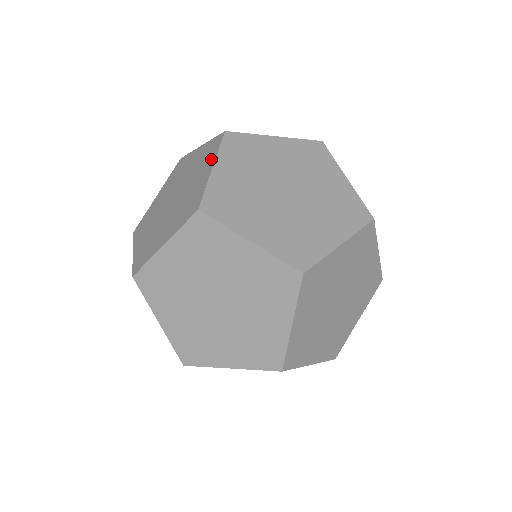
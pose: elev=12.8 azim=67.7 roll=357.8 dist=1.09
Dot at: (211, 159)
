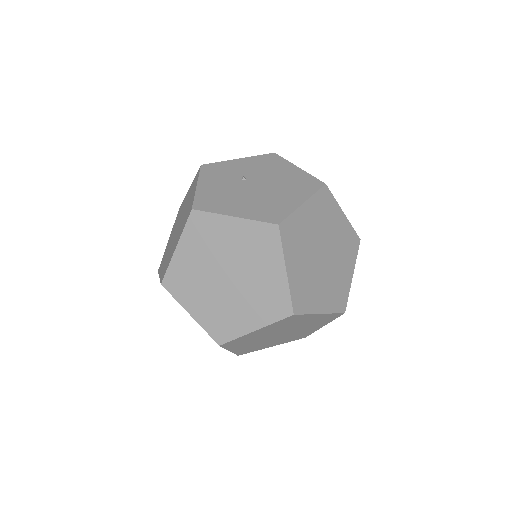
Dot at: (276, 257)
